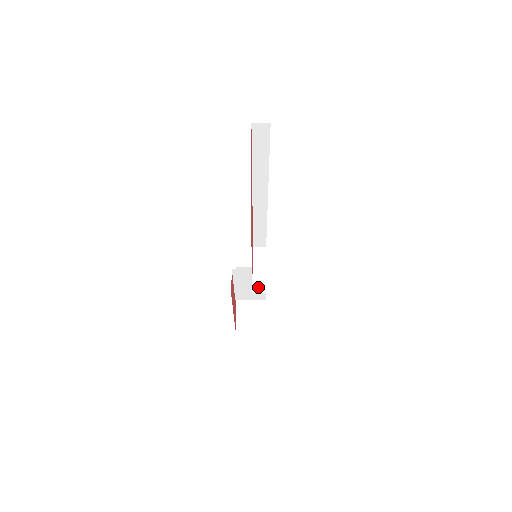
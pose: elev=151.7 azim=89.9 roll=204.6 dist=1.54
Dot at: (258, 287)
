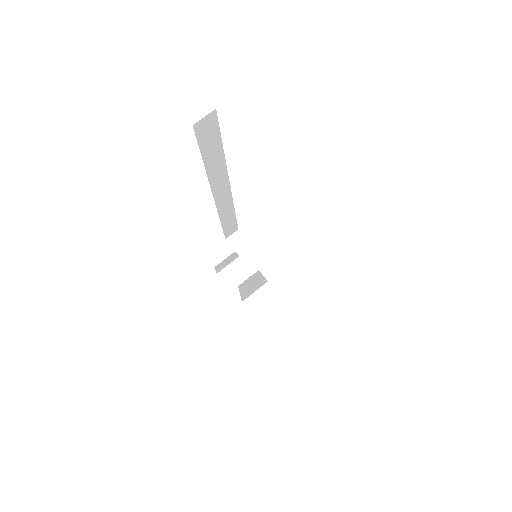
Dot at: (280, 285)
